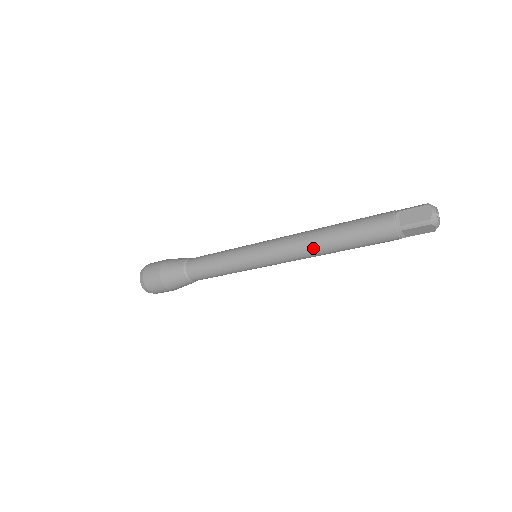
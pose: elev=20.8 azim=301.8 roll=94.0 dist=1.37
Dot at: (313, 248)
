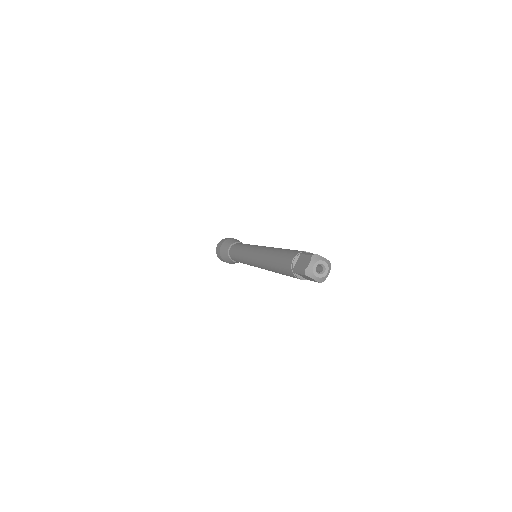
Dot at: (264, 264)
